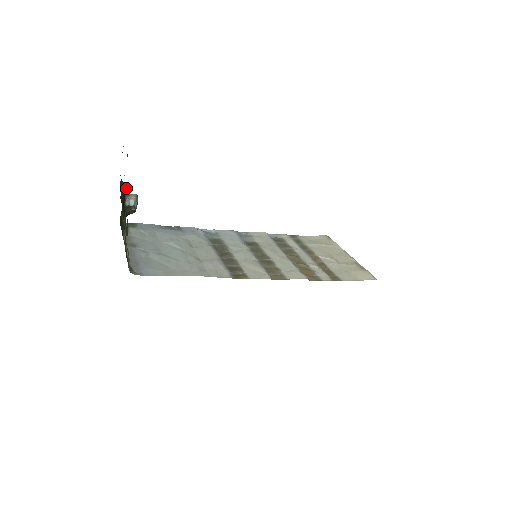
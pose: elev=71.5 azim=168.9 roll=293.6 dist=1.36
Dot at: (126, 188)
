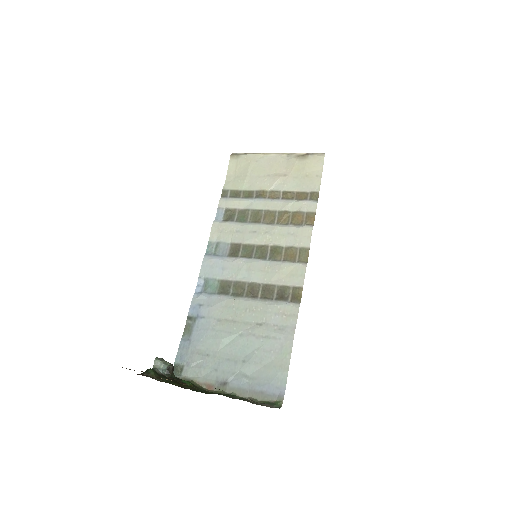
Dot at: (153, 371)
